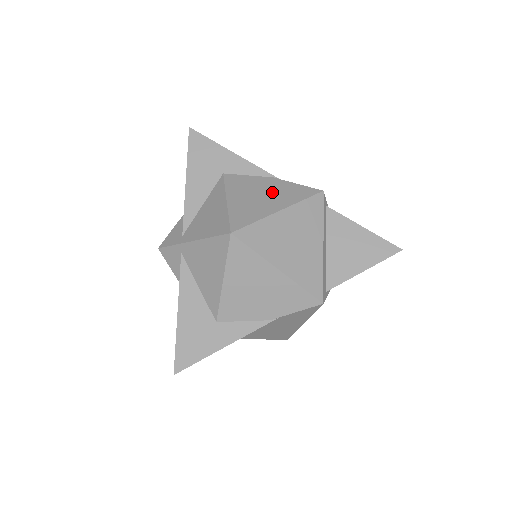
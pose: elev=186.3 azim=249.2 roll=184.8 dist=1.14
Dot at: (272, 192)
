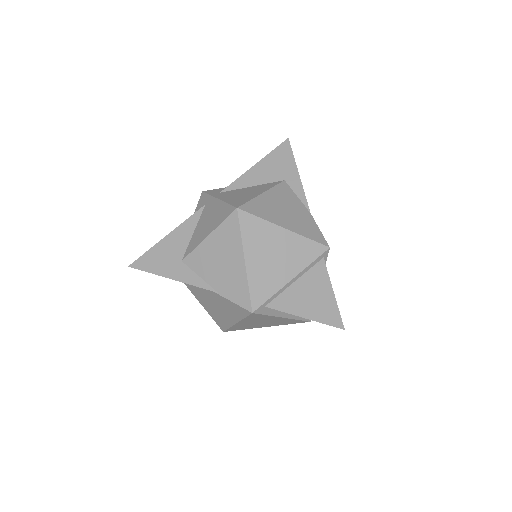
Dot at: (221, 306)
